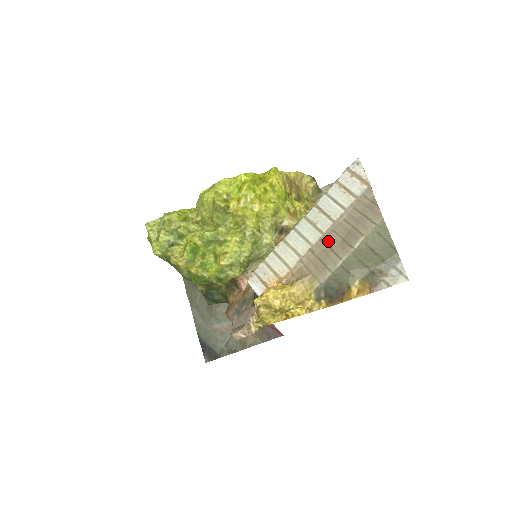
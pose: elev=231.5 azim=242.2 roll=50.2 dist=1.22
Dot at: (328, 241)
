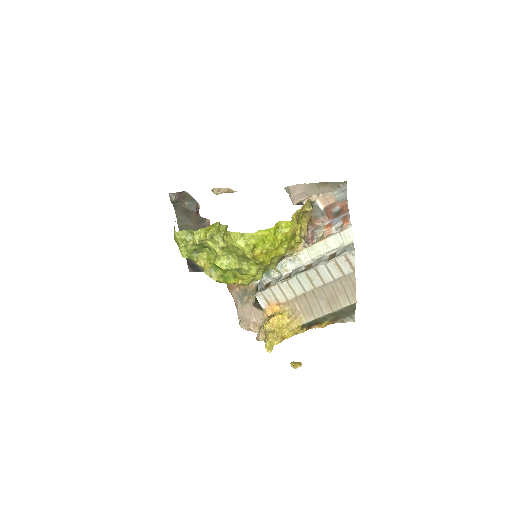
Dot at: (317, 295)
